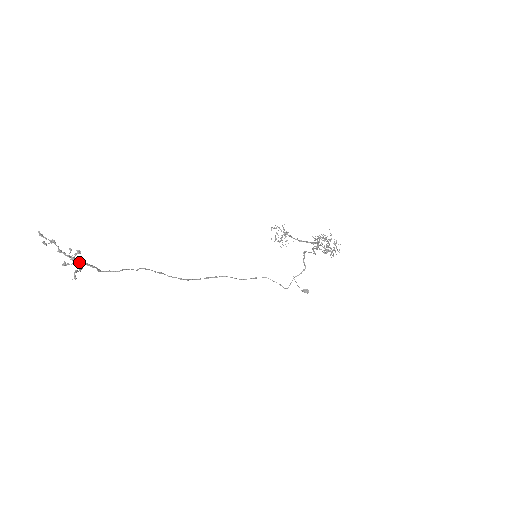
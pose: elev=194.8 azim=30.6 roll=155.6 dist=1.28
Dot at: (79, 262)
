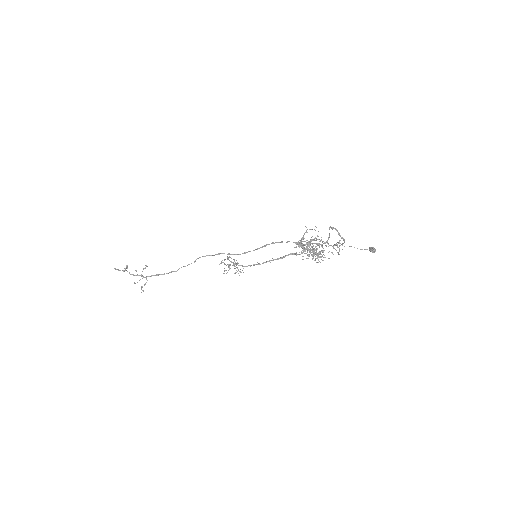
Dot at: (145, 277)
